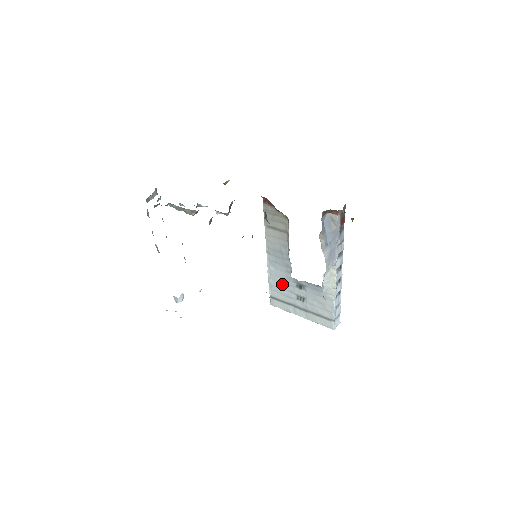
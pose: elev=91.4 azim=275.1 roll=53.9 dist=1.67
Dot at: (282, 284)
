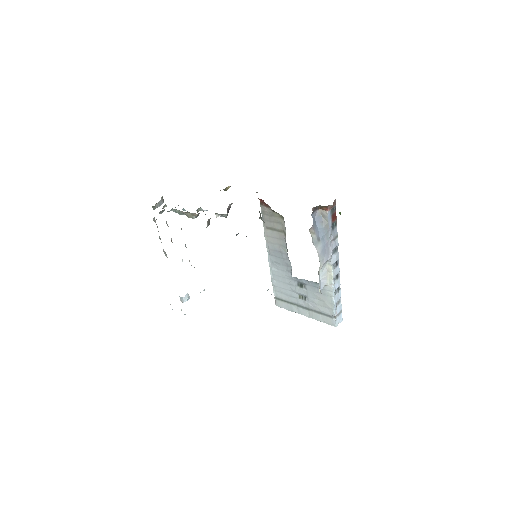
Dot at: (284, 284)
